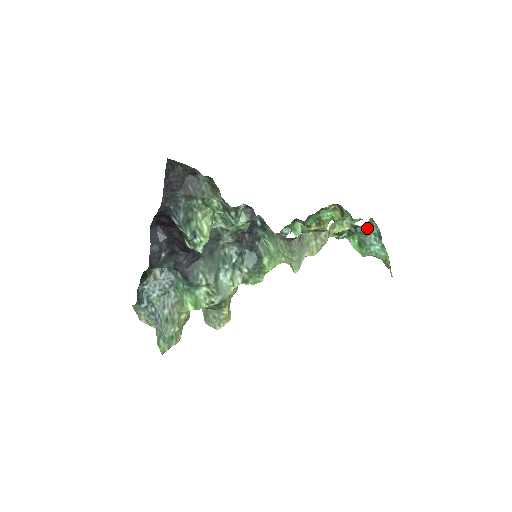
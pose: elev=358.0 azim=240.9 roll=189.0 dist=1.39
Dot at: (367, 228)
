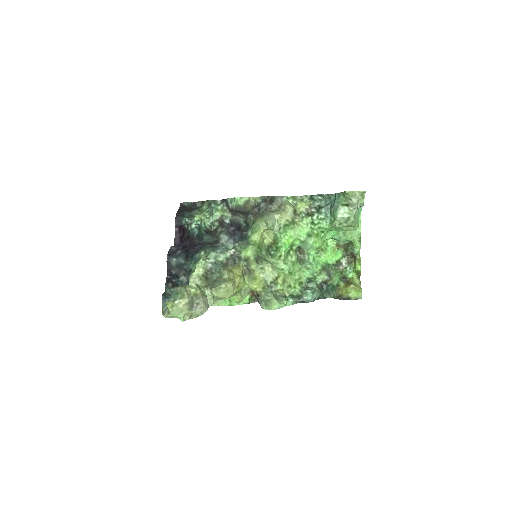
Dot at: (329, 203)
